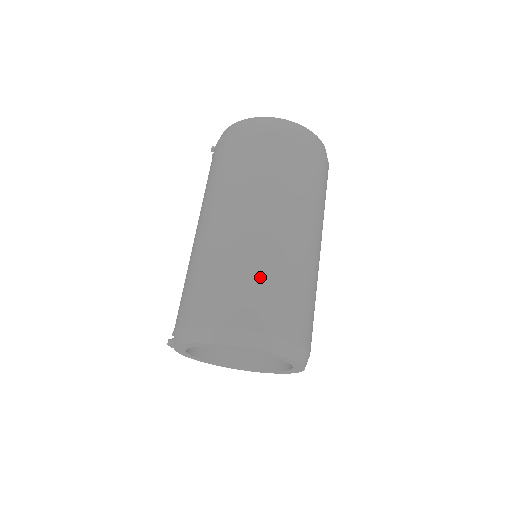
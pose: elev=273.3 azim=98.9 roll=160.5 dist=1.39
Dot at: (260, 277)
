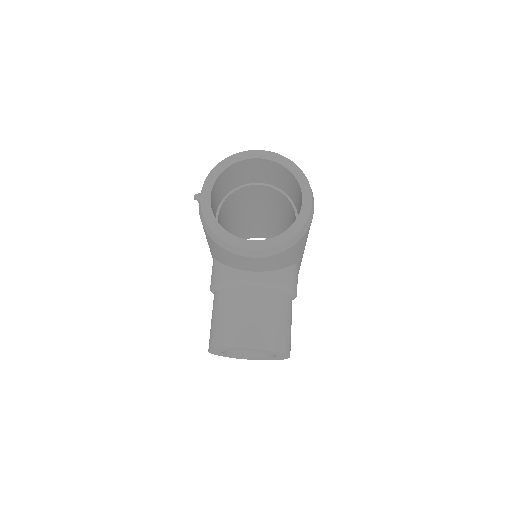
Dot at: occluded
